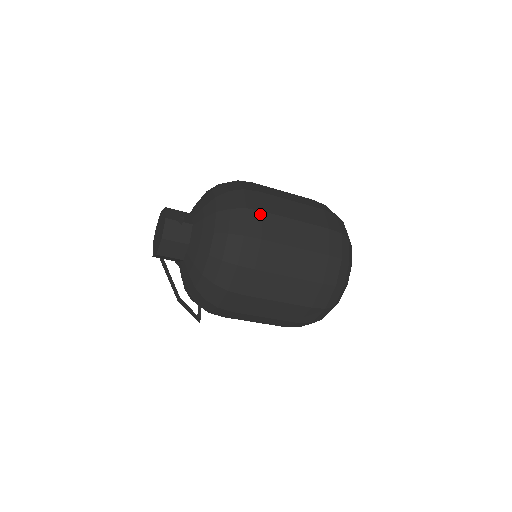
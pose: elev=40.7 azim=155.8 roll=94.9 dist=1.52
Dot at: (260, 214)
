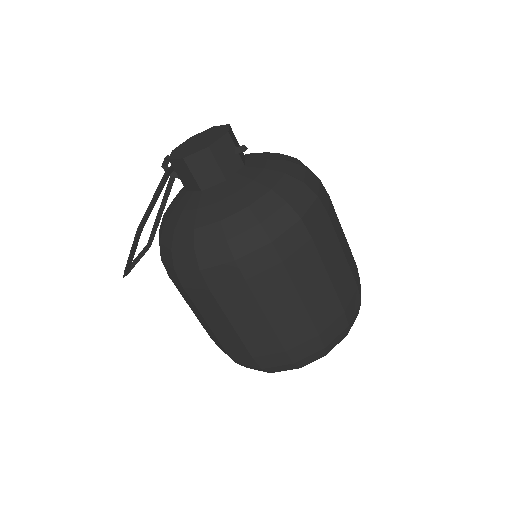
Dot at: (325, 214)
